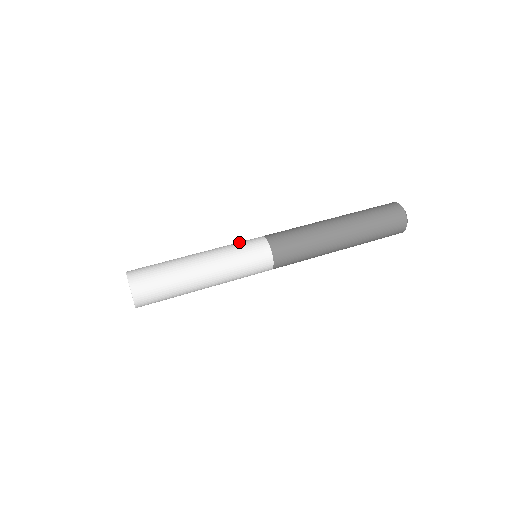
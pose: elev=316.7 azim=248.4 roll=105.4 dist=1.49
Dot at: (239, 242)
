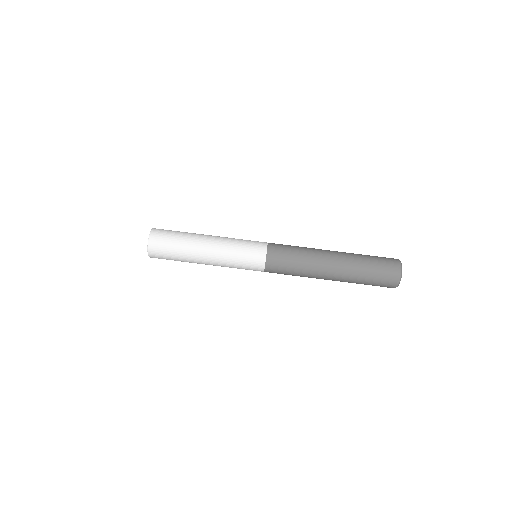
Dot at: (246, 240)
